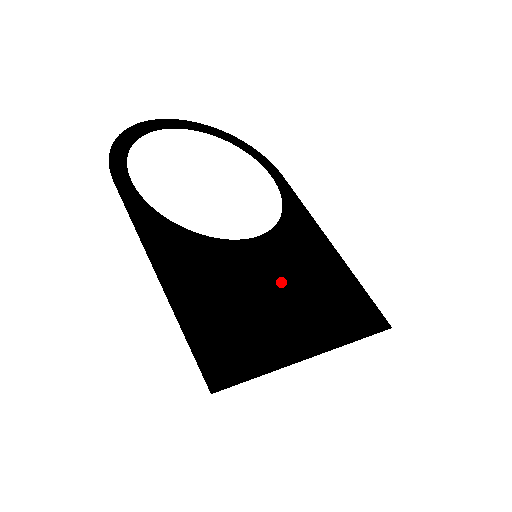
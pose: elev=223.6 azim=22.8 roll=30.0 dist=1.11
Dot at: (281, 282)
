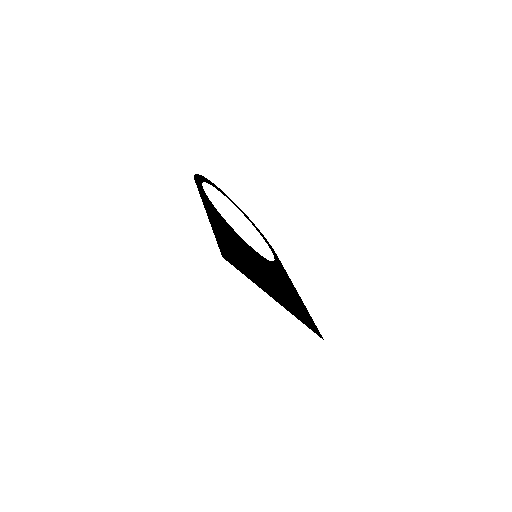
Dot at: (267, 272)
